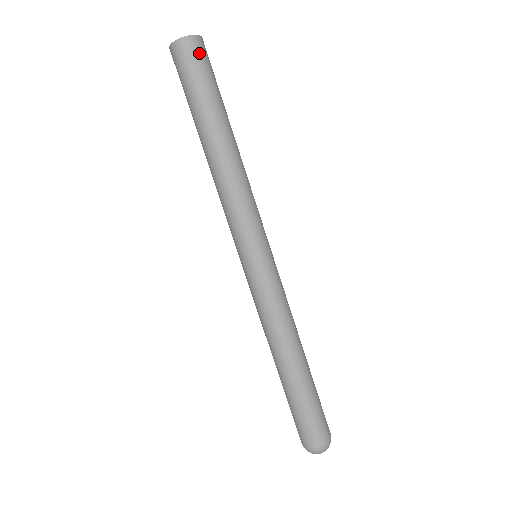
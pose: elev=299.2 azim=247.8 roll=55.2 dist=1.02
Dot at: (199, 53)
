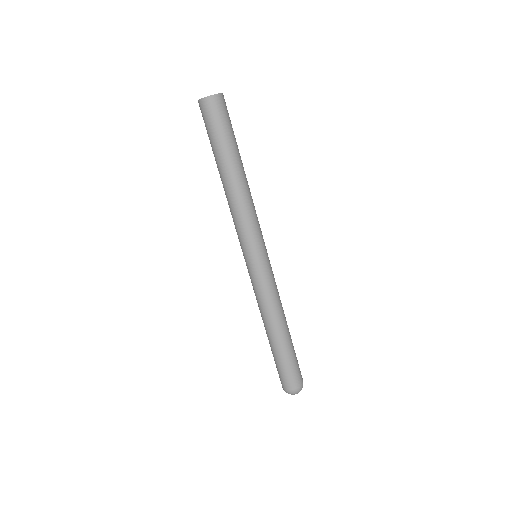
Dot at: (219, 108)
